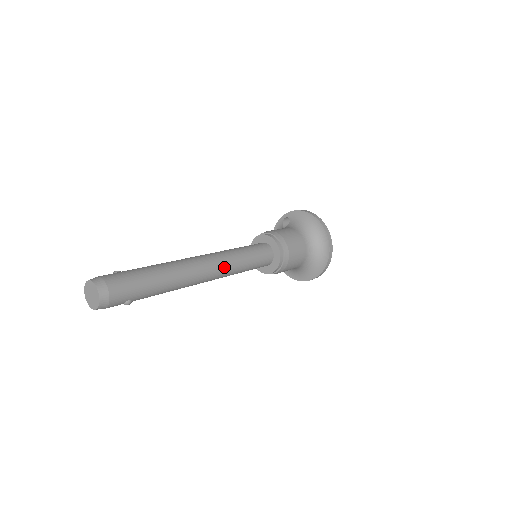
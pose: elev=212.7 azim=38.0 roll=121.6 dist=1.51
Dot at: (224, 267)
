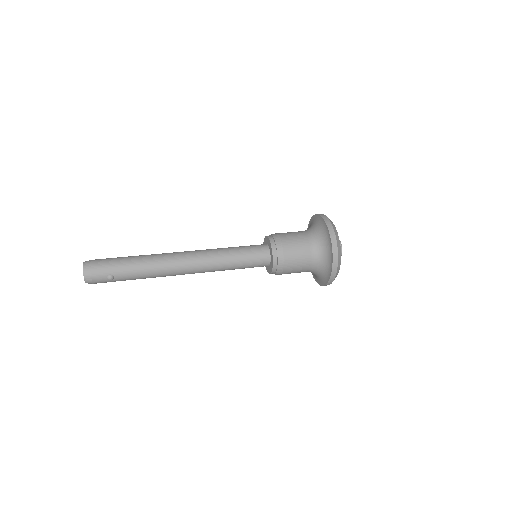
Dot at: (205, 257)
